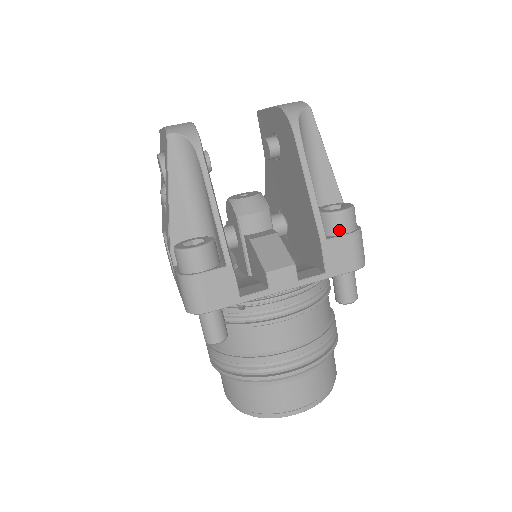
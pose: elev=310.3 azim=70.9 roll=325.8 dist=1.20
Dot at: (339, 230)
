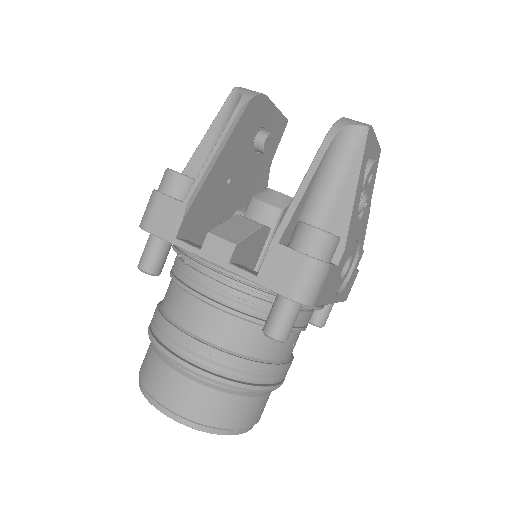
Dot at: (298, 244)
